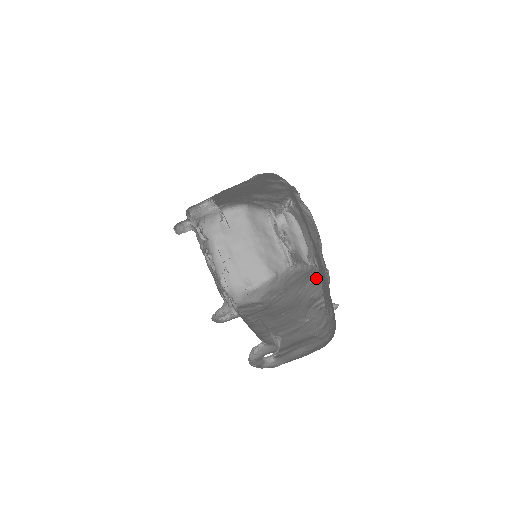
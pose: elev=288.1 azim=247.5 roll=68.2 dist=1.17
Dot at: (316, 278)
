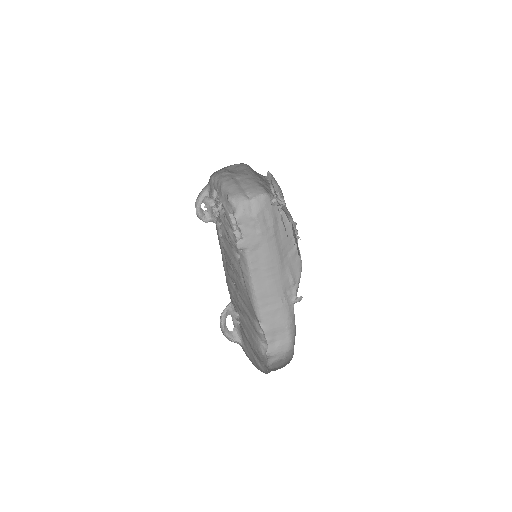
Dot at: (294, 255)
